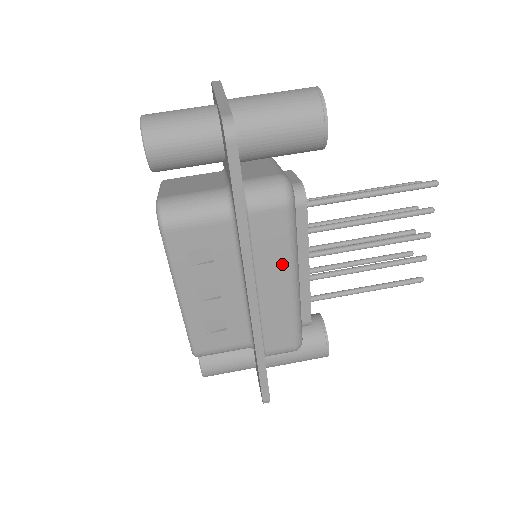
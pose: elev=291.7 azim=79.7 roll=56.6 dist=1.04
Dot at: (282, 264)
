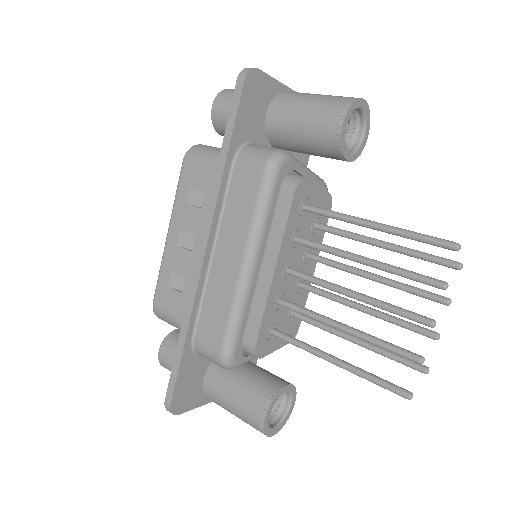
Dot at: (242, 232)
